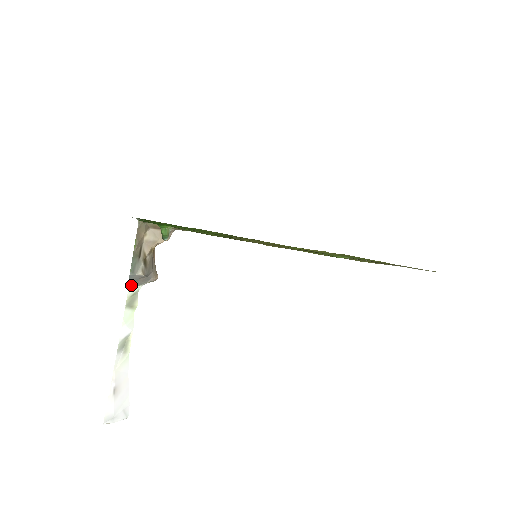
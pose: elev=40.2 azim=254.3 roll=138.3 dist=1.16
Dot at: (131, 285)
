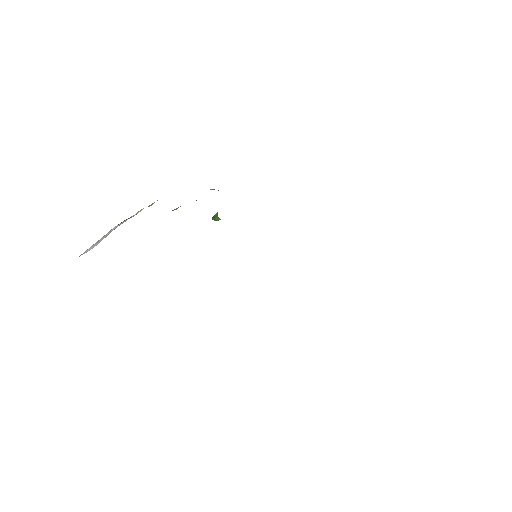
Dot at: occluded
